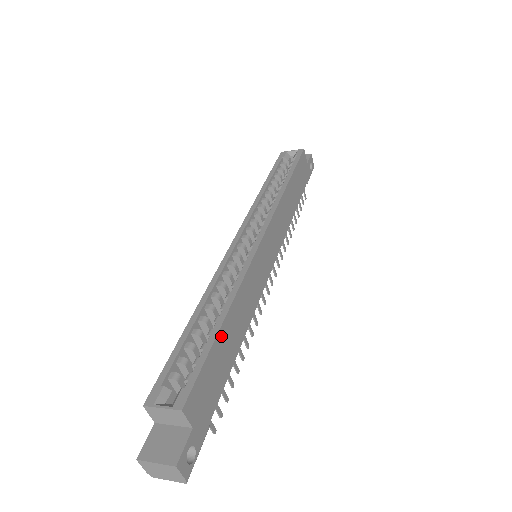
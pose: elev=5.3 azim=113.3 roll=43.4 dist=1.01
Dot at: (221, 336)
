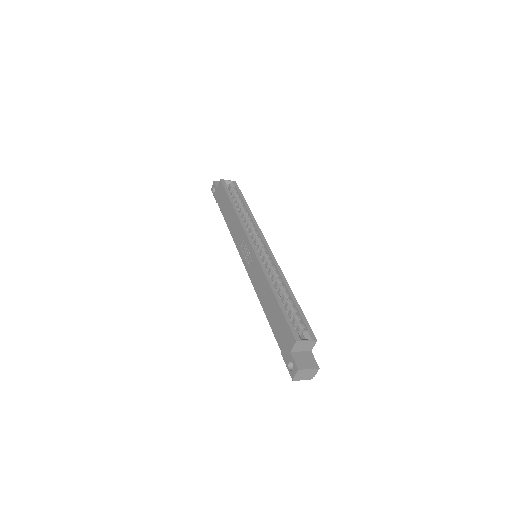
Dot at: occluded
